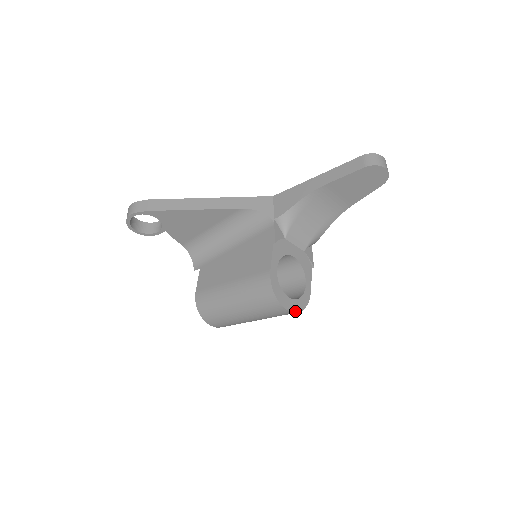
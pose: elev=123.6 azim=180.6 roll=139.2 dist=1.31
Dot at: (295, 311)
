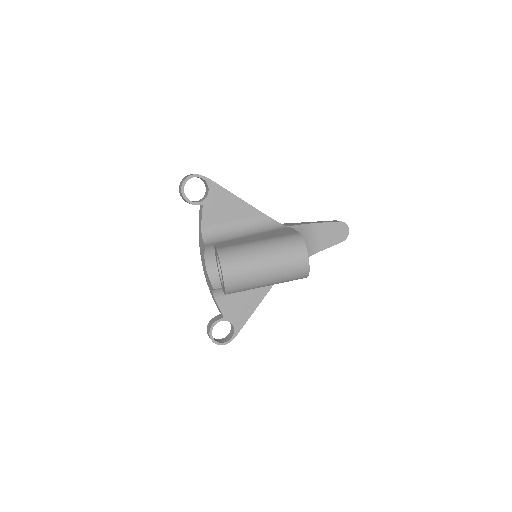
Dot at: (309, 266)
